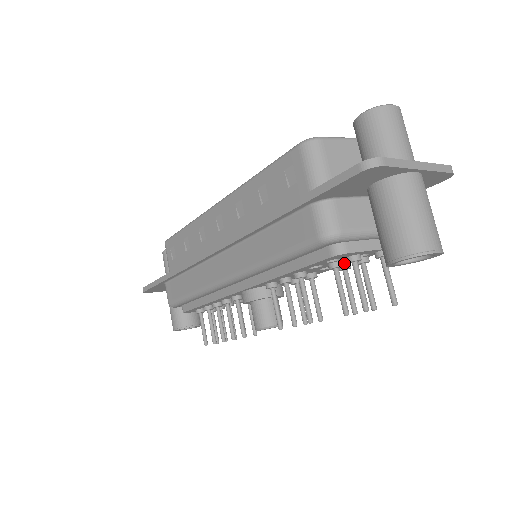
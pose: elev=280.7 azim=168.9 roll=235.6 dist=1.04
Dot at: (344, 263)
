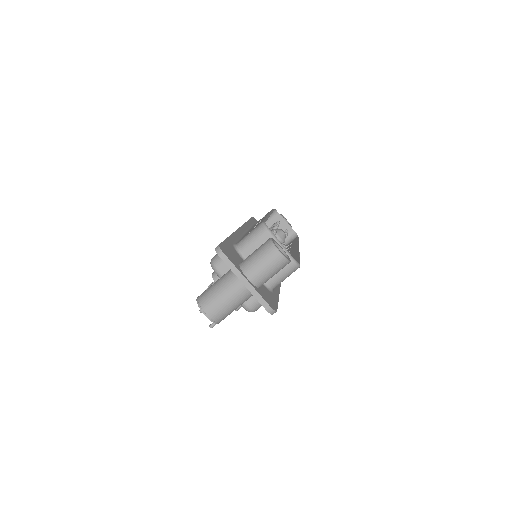
Dot at: occluded
